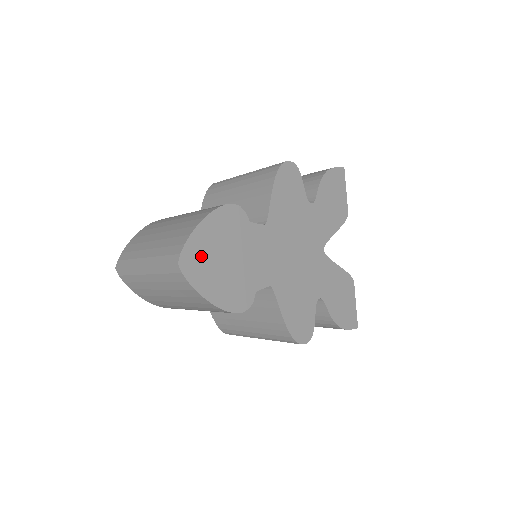
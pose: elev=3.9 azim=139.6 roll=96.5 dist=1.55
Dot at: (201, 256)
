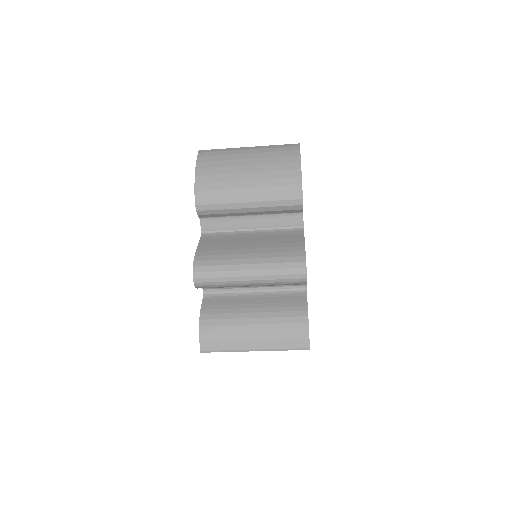
Dot at: occluded
